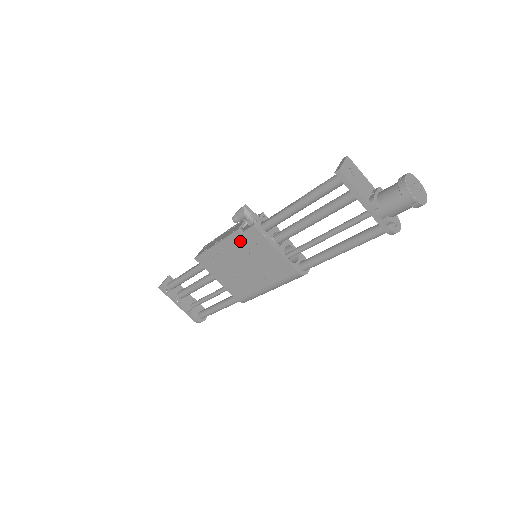
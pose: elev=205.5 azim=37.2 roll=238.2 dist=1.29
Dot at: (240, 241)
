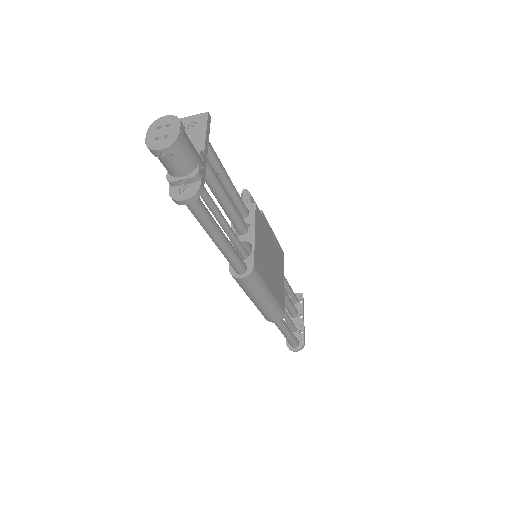
Dot at: occluded
